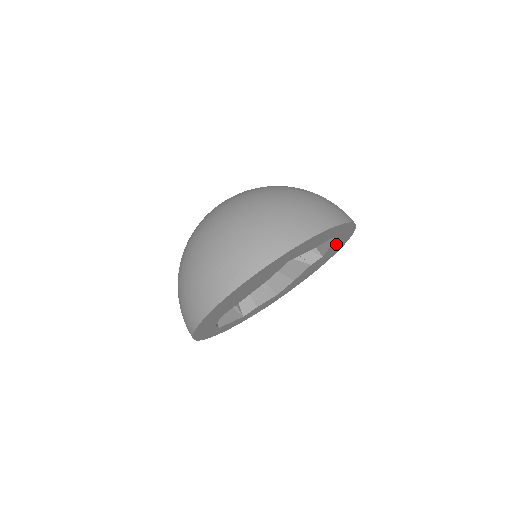
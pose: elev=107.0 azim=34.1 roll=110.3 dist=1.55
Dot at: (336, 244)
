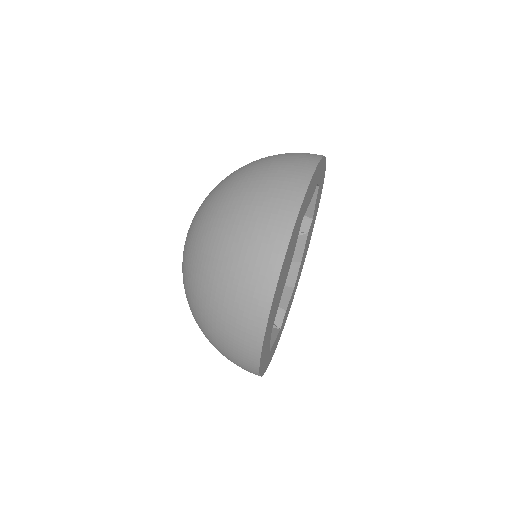
Dot at: occluded
